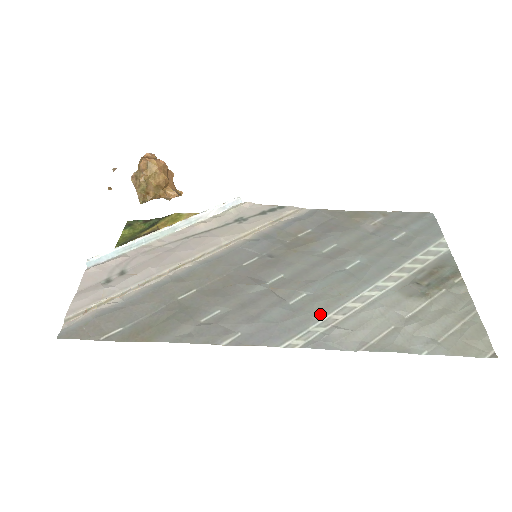
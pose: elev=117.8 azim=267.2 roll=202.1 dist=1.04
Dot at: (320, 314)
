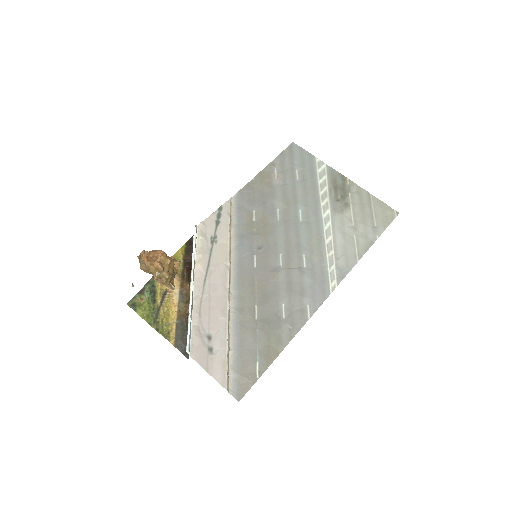
Dot at: (323, 259)
